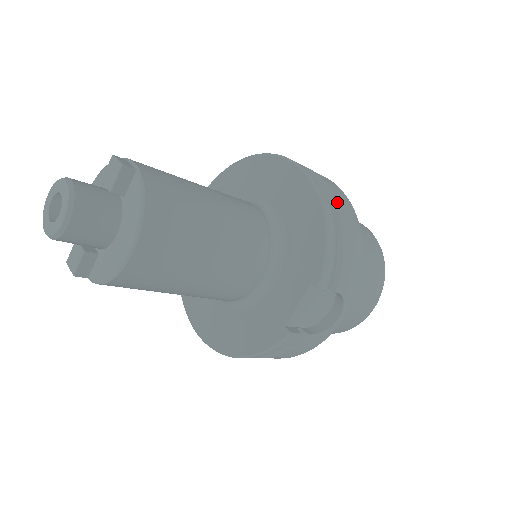
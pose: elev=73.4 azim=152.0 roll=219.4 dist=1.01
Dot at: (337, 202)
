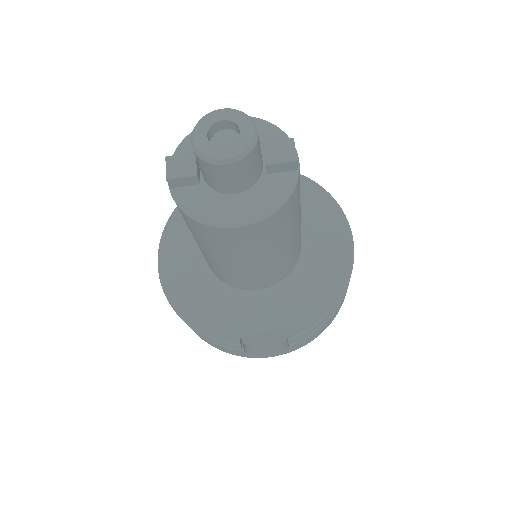
Dot at: occluded
